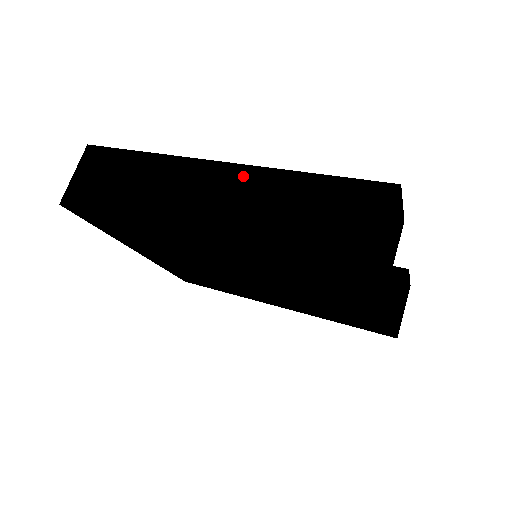
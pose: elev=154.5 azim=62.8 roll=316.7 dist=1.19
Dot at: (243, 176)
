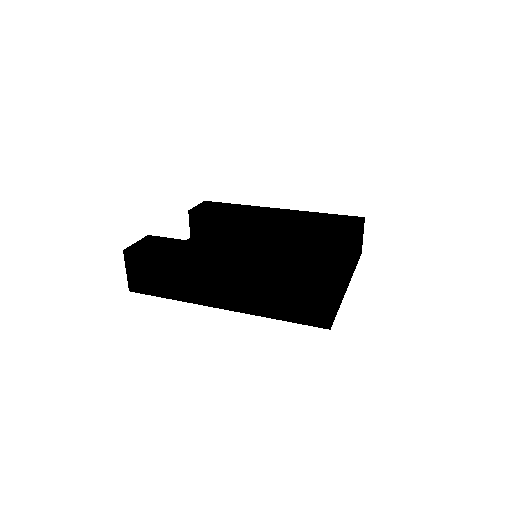
Dot at: (239, 276)
